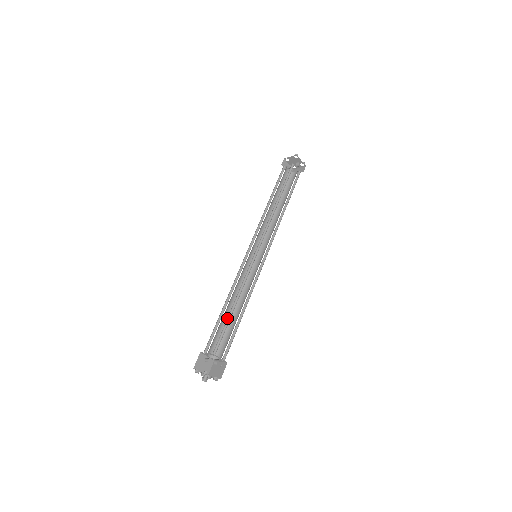
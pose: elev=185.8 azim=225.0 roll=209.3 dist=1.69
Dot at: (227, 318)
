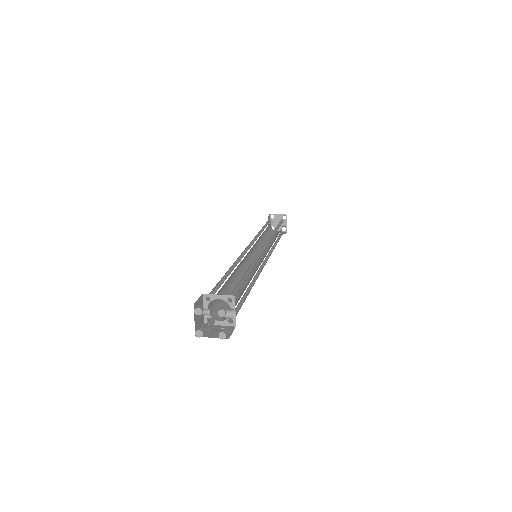
Dot at: occluded
